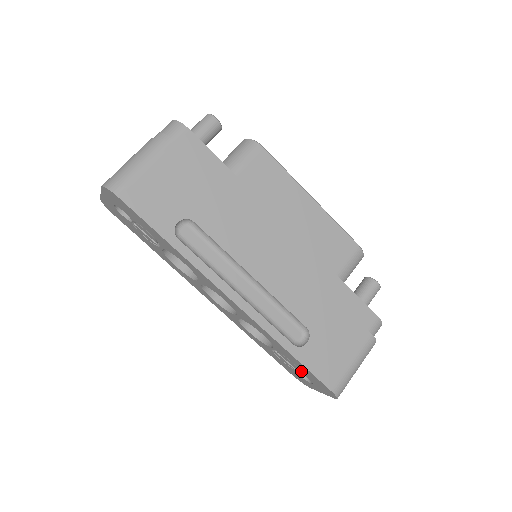
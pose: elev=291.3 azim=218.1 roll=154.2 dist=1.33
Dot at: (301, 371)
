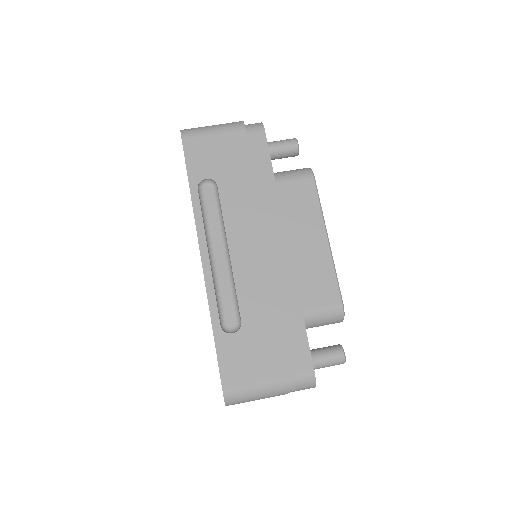
Dot at: occluded
